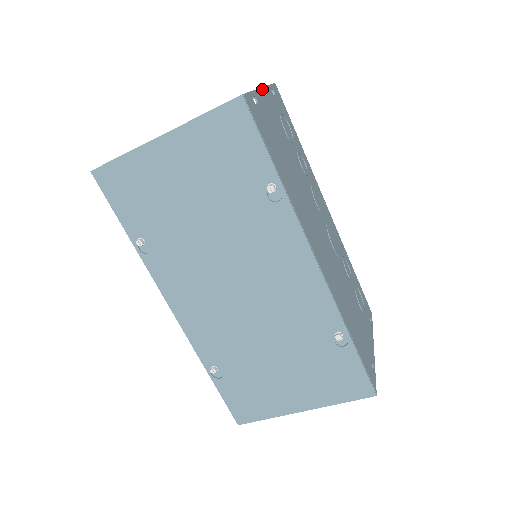
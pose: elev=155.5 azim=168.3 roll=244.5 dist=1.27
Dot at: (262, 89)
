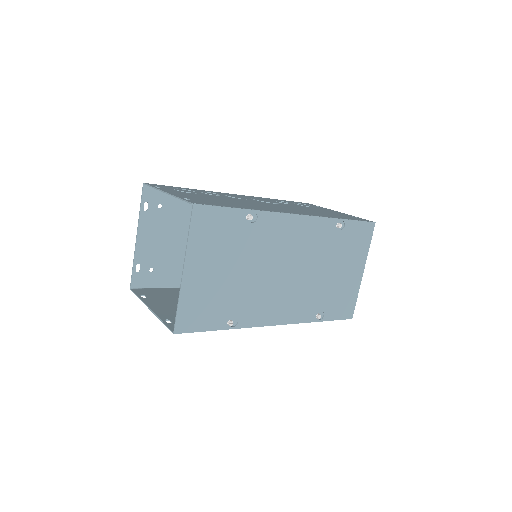
Dot at: (166, 192)
